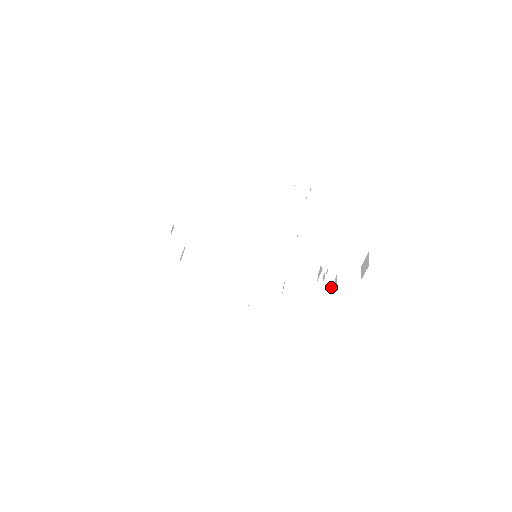
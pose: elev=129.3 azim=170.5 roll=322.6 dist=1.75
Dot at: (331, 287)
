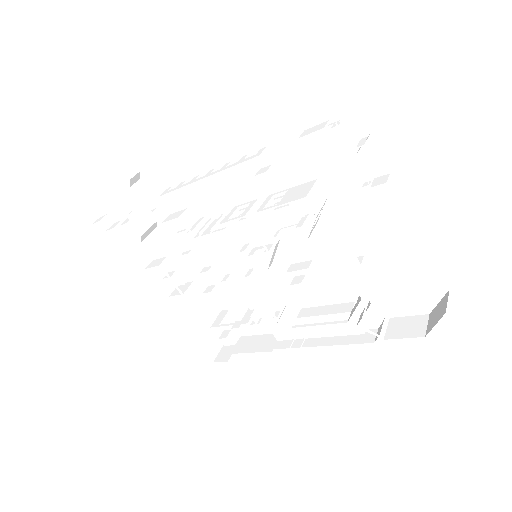
Dot at: (369, 339)
